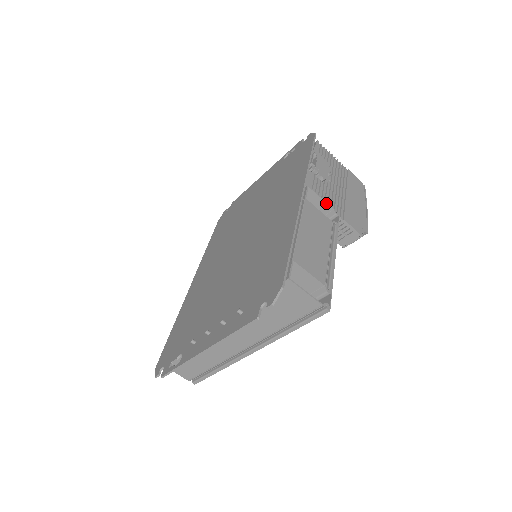
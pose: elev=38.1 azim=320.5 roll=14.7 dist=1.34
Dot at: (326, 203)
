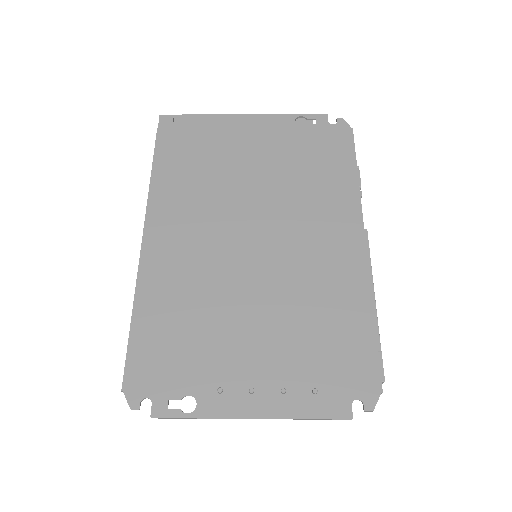
Dot at: occluded
